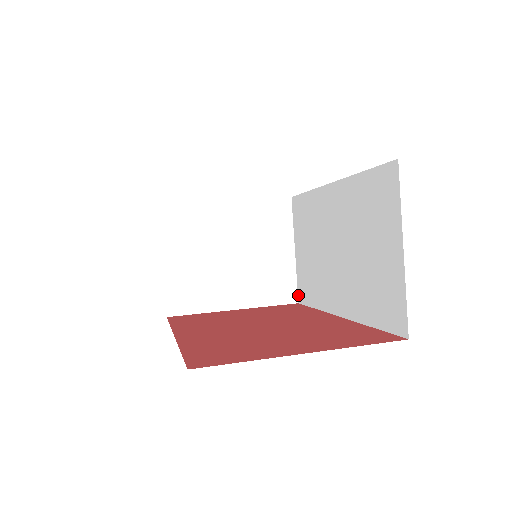
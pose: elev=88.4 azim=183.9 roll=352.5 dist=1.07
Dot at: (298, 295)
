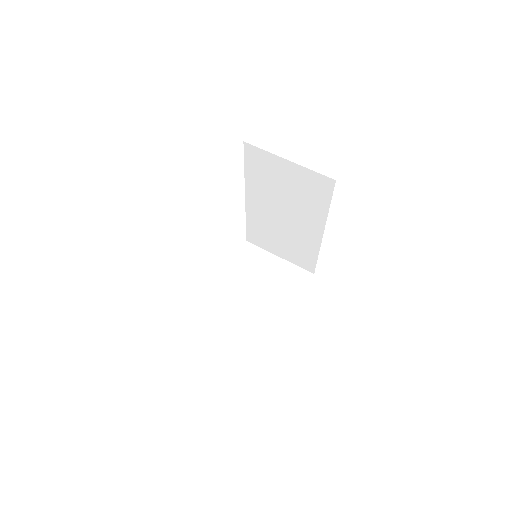
Dot at: (309, 271)
